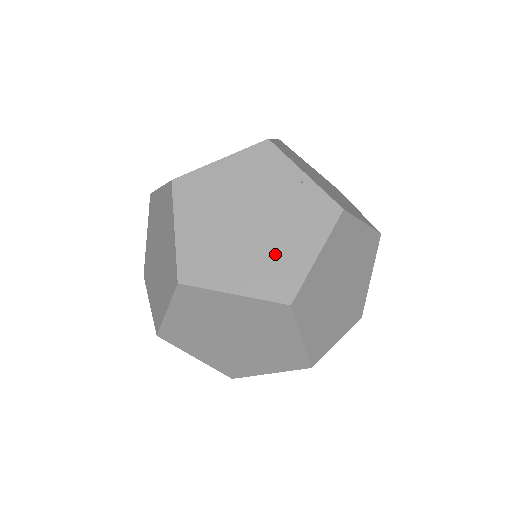
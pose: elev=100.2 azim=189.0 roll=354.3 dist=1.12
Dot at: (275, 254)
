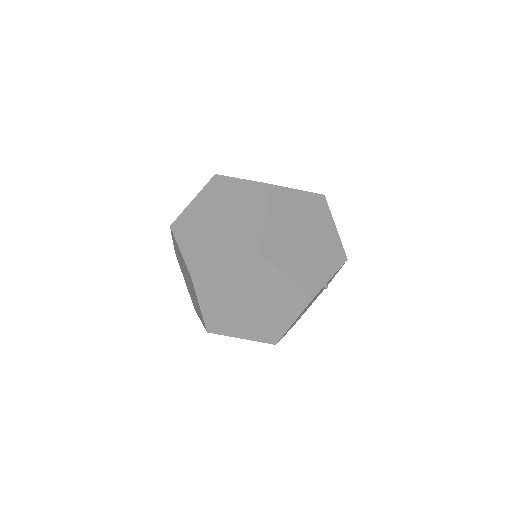
Dot at: occluded
